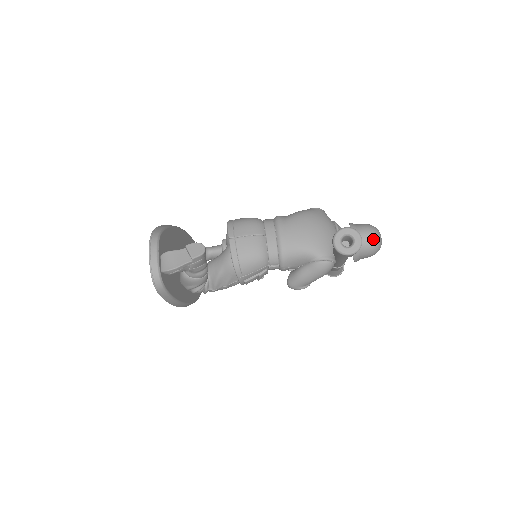
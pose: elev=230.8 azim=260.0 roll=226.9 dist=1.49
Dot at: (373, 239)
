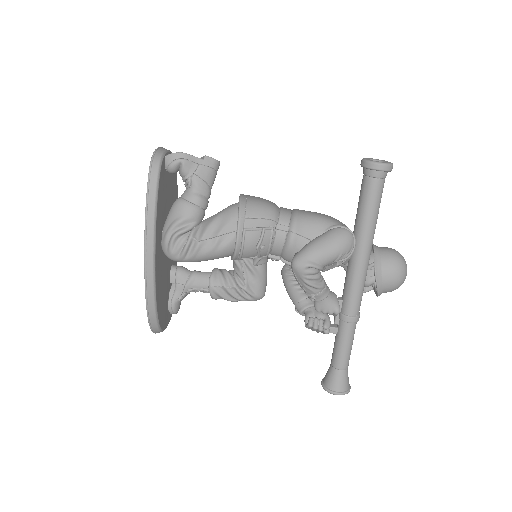
Dot at: (398, 252)
